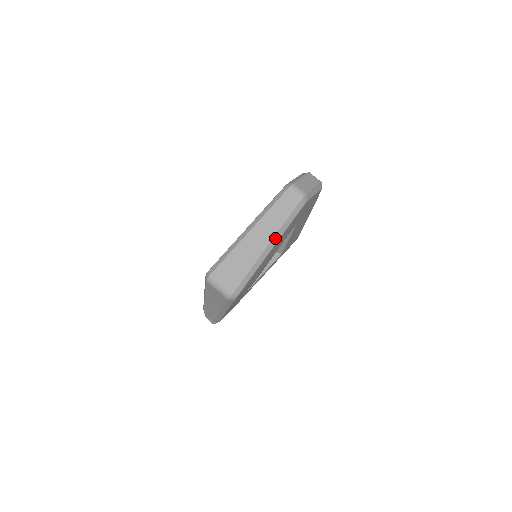
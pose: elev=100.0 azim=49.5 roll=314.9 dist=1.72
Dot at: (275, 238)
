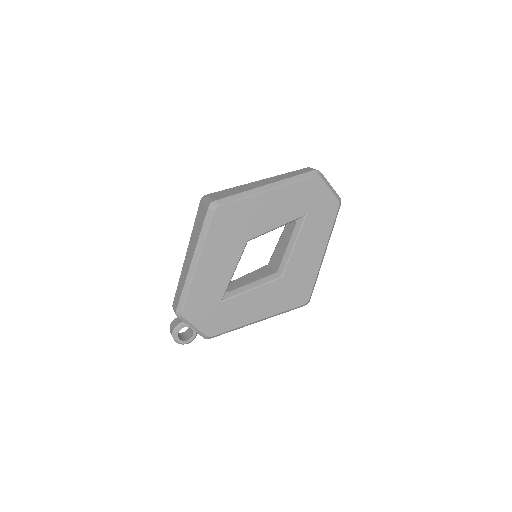
Dot at: (278, 183)
